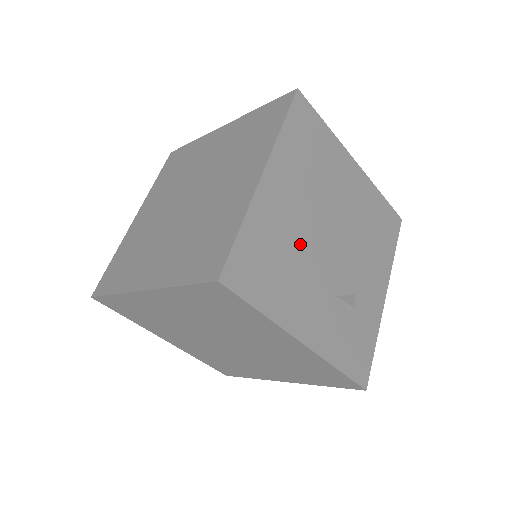
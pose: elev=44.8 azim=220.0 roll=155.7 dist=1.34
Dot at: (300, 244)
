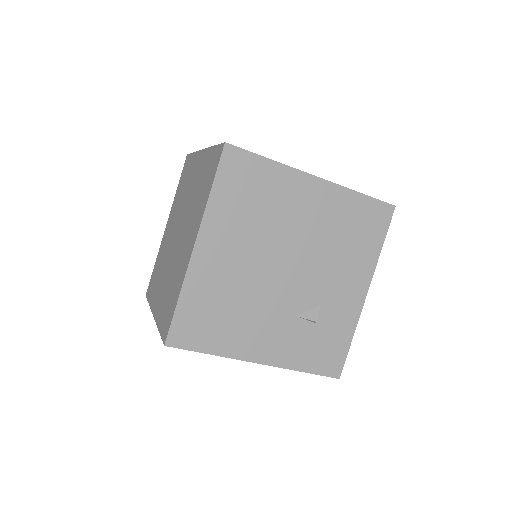
Dot at: (246, 288)
